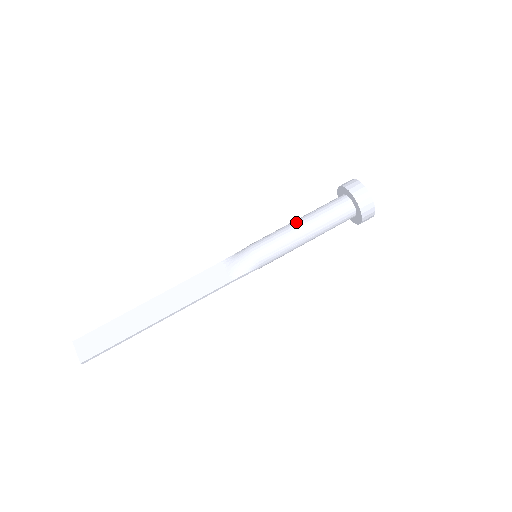
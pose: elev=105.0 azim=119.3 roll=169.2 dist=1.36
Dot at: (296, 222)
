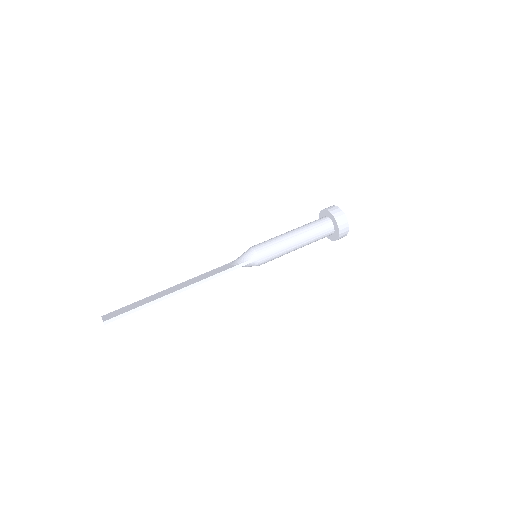
Dot at: occluded
